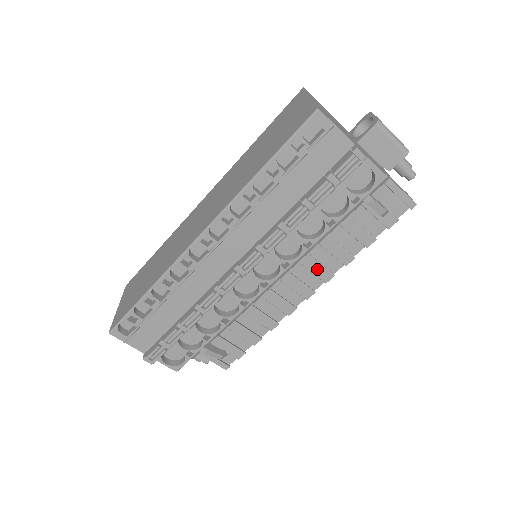
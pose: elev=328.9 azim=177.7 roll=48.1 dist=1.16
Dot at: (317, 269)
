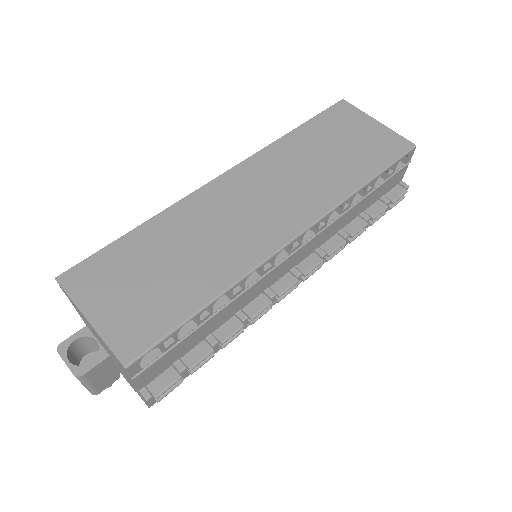
Dot at: occluded
